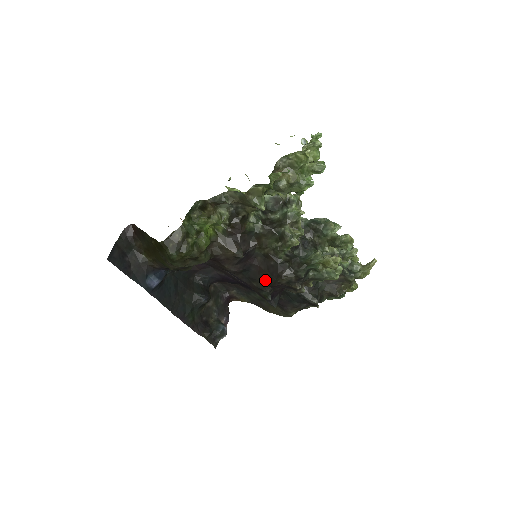
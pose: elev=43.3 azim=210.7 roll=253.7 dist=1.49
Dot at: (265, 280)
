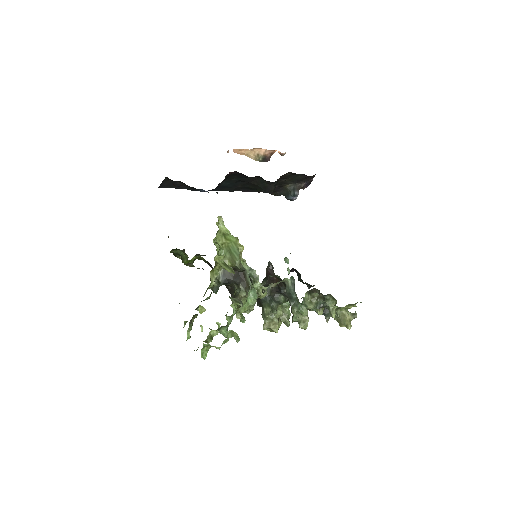
Dot at: occluded
